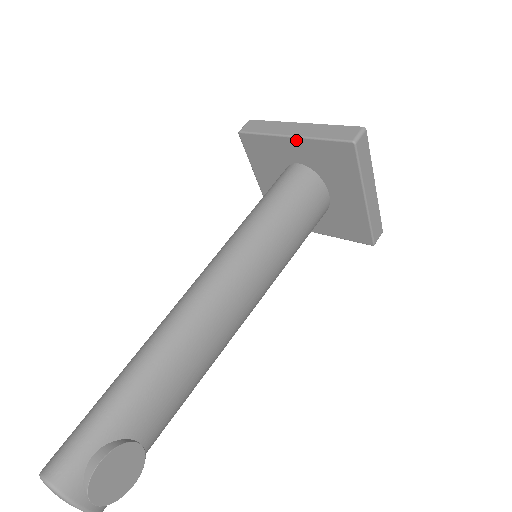
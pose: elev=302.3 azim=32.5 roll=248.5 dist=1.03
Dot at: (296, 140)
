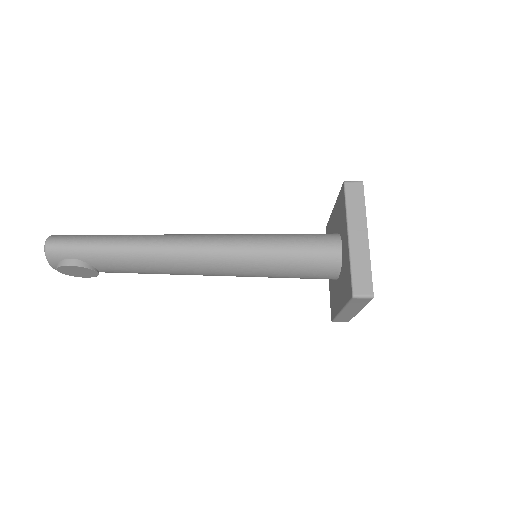
Dot at: (348, 242)
